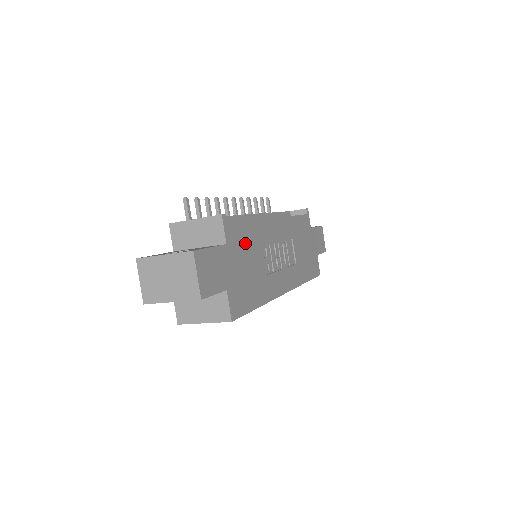
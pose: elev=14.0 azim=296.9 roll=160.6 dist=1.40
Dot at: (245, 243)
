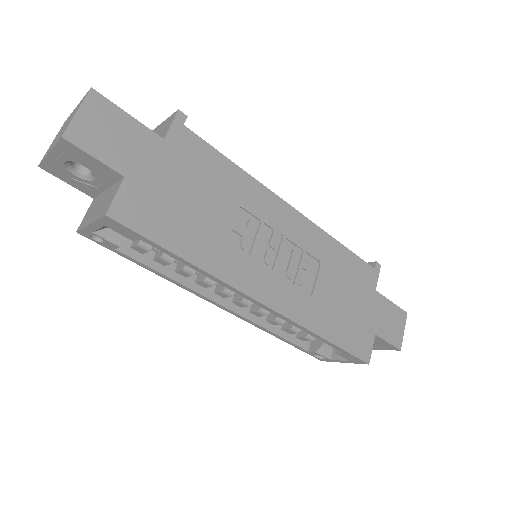
Dot at: (206, 173)
